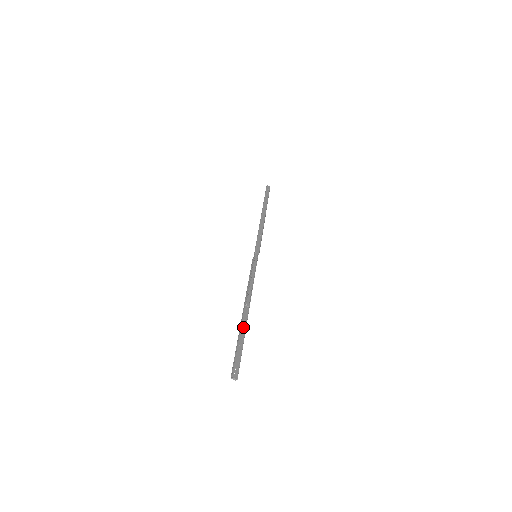
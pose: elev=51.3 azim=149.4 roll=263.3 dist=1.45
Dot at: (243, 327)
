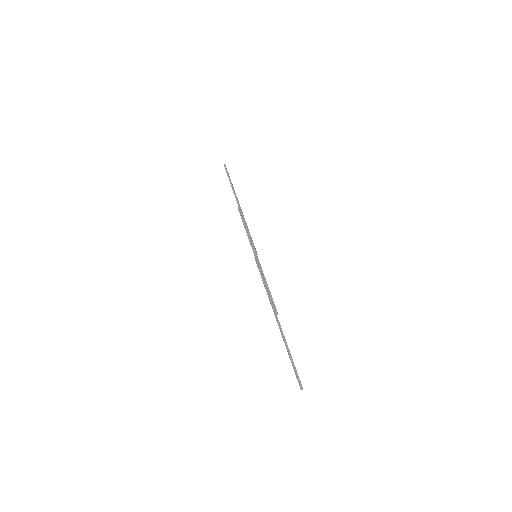
Dot at: (283, 336)
